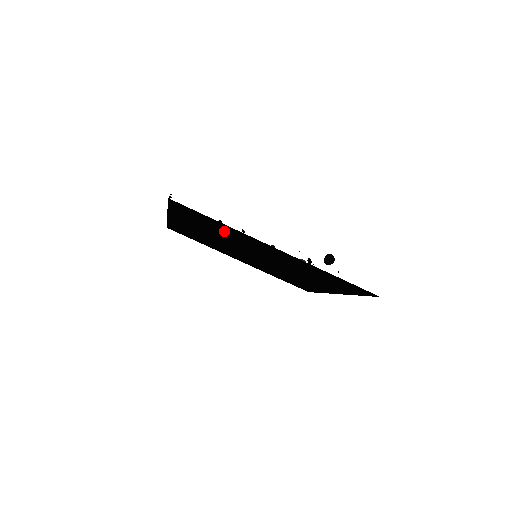
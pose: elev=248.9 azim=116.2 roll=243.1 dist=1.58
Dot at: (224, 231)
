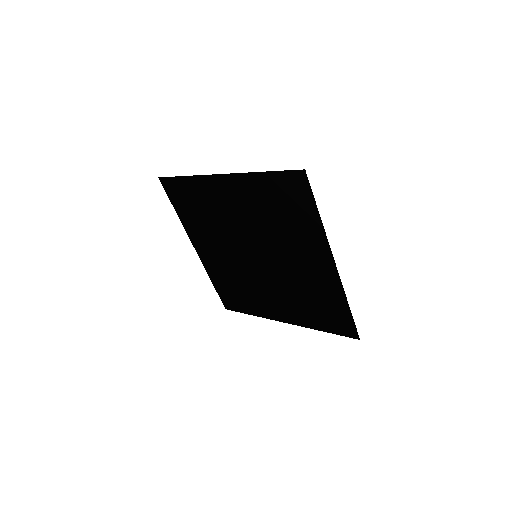
Dot at: (292, 223)
